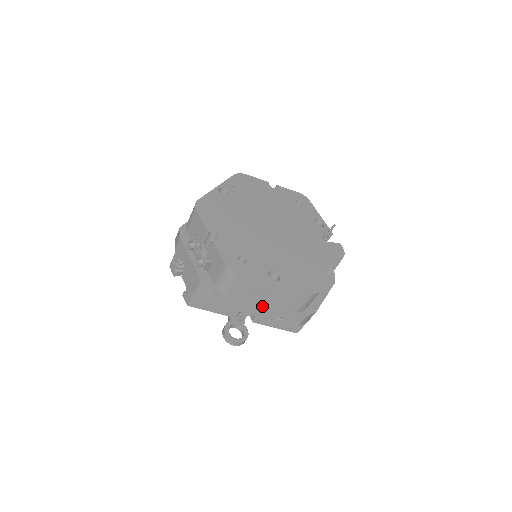
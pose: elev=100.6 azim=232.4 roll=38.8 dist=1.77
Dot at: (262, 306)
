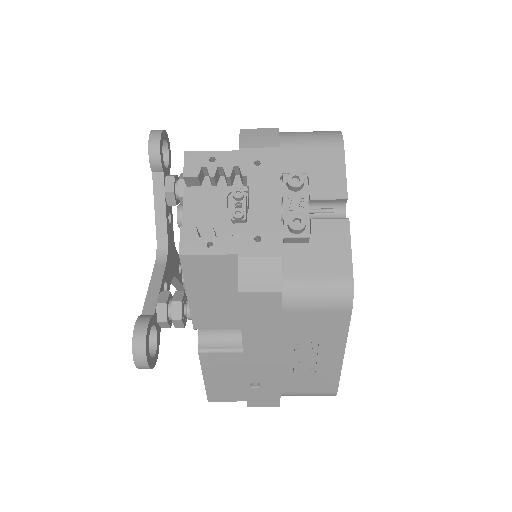
Dot at: (277, 360)
